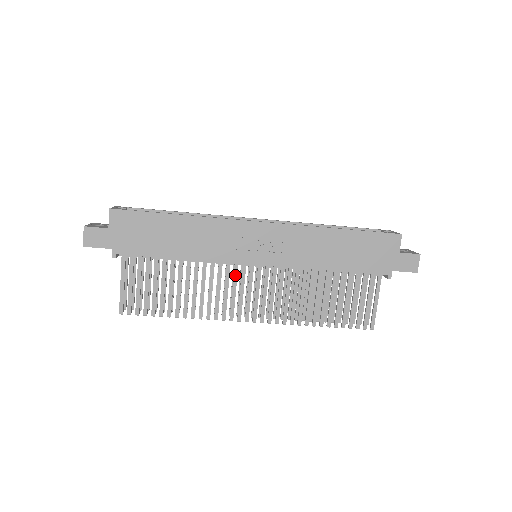
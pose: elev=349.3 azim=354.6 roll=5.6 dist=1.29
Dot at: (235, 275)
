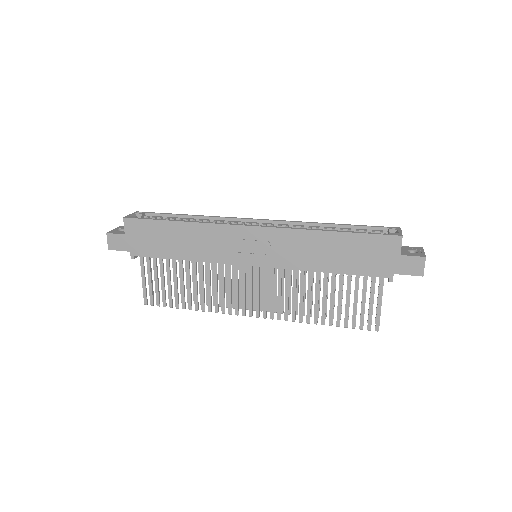
Dot at: (236, 274)
